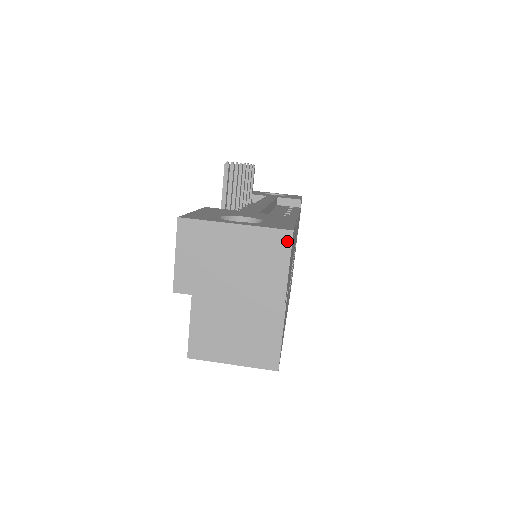
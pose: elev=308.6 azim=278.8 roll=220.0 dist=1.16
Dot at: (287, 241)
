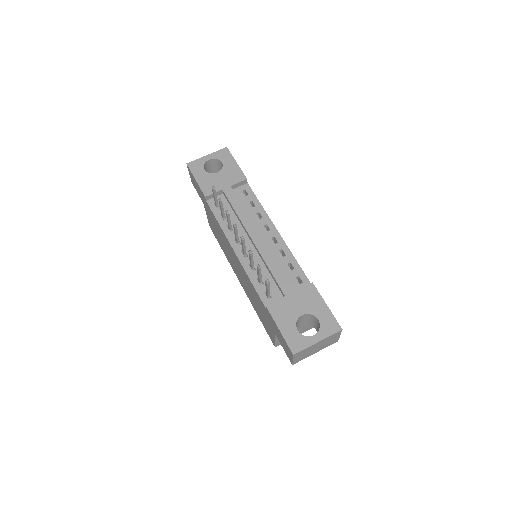
Dot at: (340, 332)
